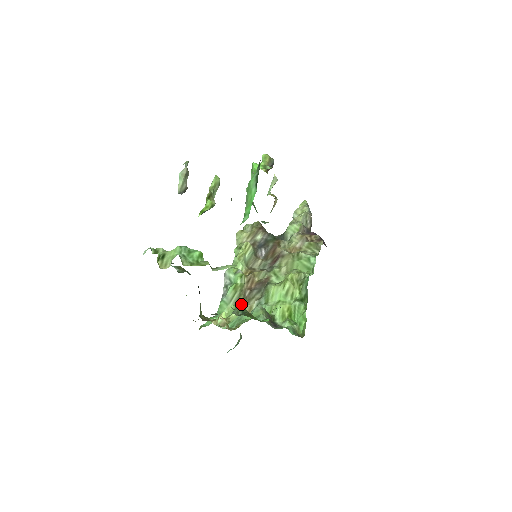
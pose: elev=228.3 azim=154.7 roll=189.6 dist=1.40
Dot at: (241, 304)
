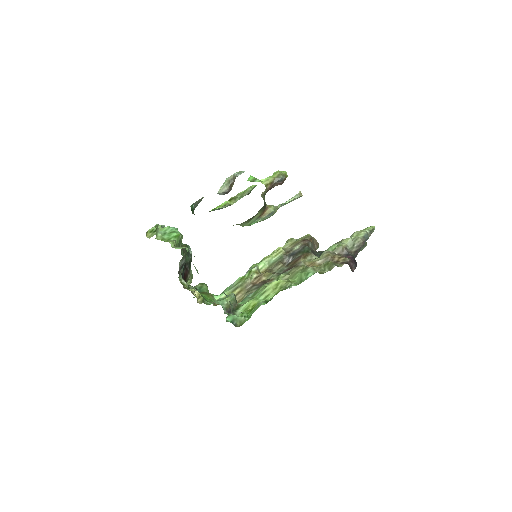
Dot at: (237, 292)
